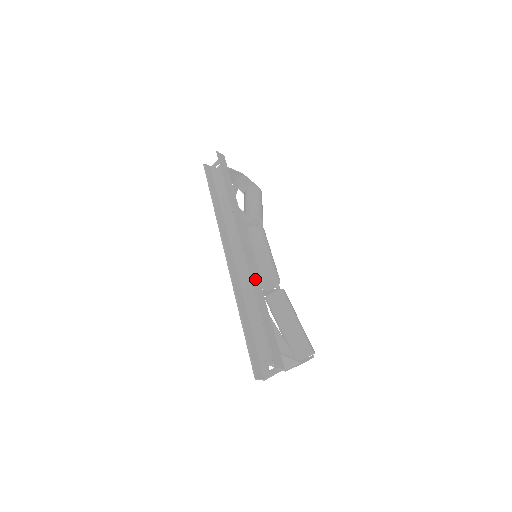
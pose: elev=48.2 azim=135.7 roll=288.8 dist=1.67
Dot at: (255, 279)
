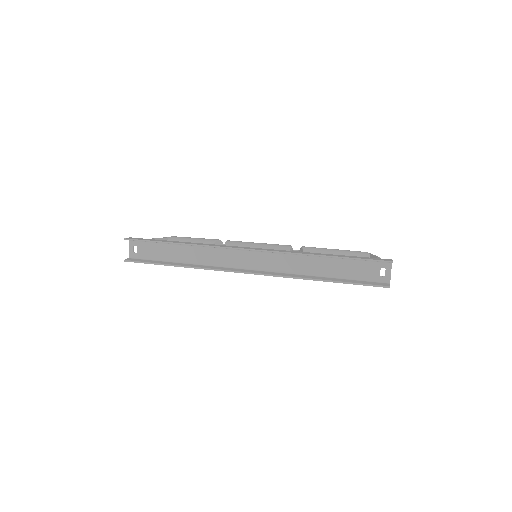
Dot at: (294, 252)
